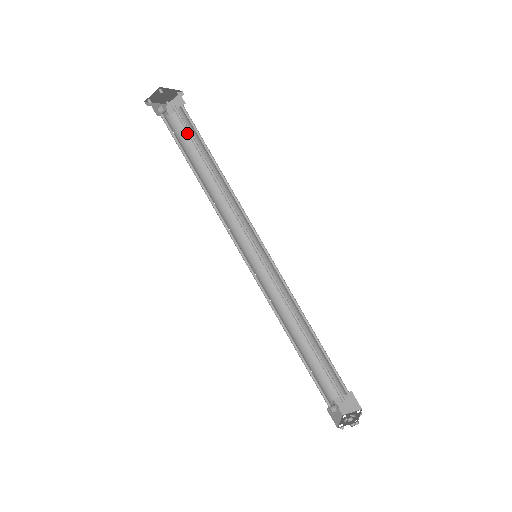
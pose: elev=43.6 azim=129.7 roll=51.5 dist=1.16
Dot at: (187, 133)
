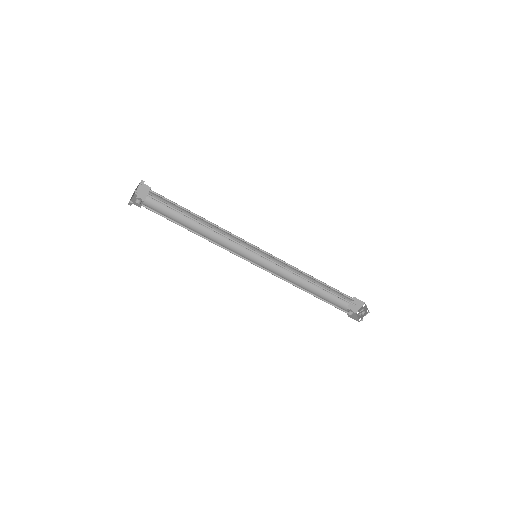
Dot at: (163, 206)
